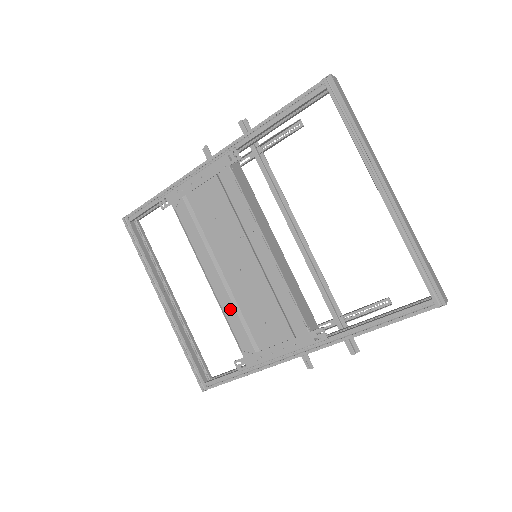
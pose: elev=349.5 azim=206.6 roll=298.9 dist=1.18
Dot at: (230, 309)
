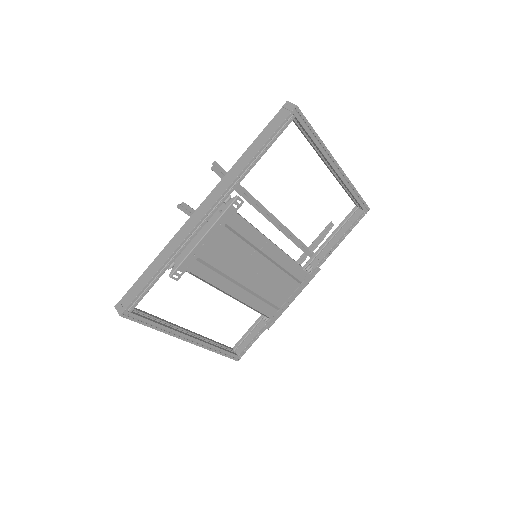
Dot at: (255, 302)
